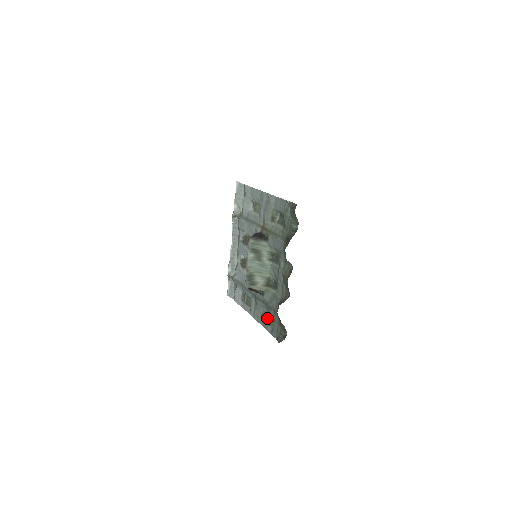
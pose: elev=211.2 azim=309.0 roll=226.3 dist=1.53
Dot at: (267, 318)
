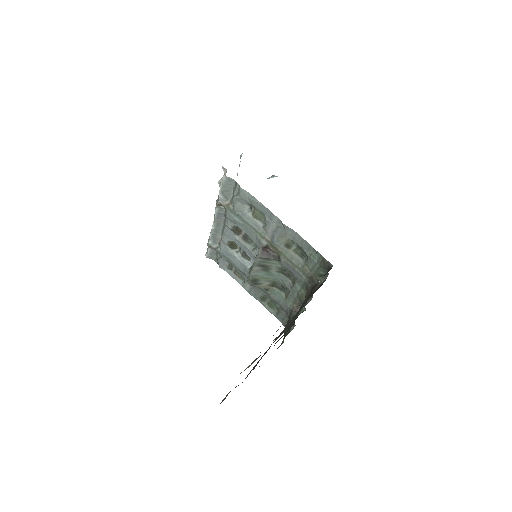
Dot at: (267, 300)
